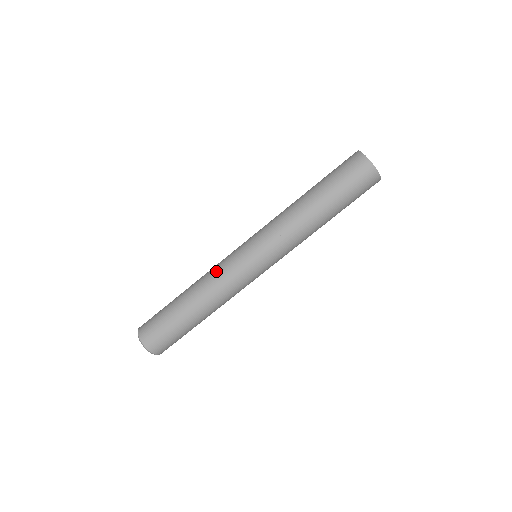
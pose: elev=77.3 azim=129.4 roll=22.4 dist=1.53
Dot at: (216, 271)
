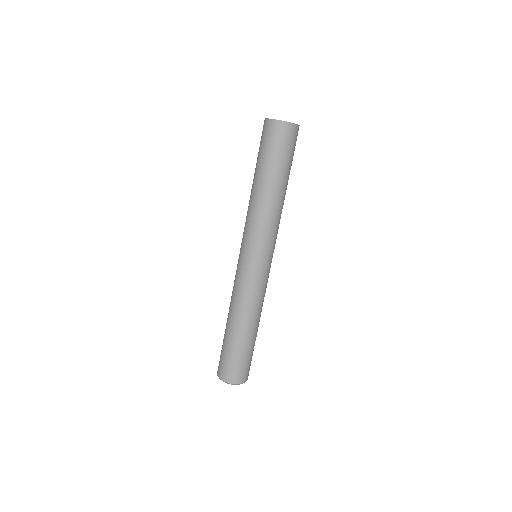
Dot at: (250, 295)
